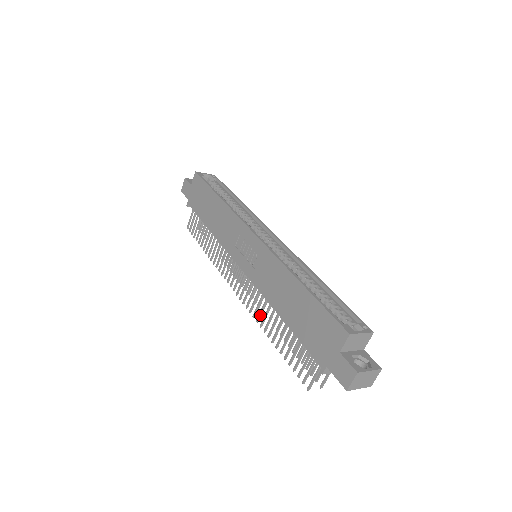
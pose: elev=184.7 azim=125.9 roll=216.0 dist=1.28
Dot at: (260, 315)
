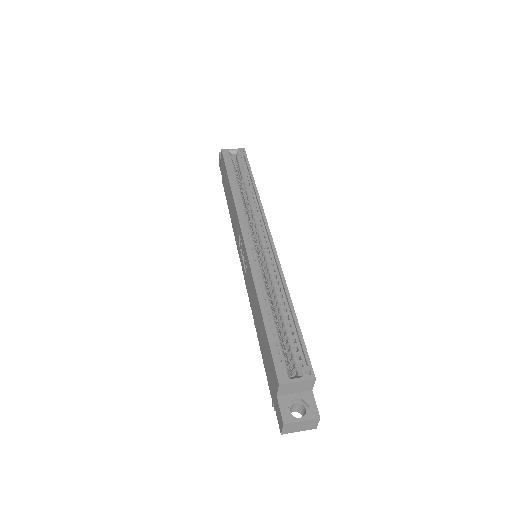
Dot at: occluded
